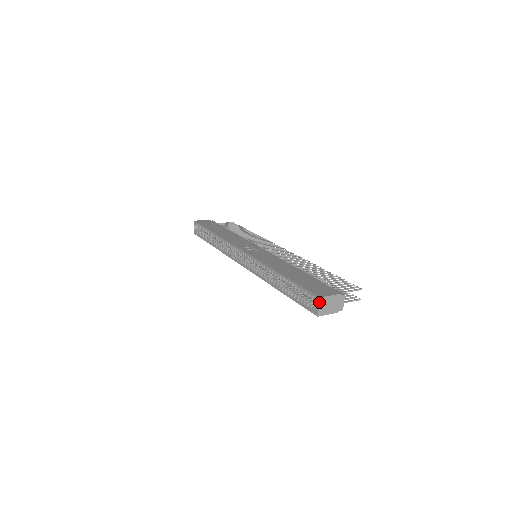
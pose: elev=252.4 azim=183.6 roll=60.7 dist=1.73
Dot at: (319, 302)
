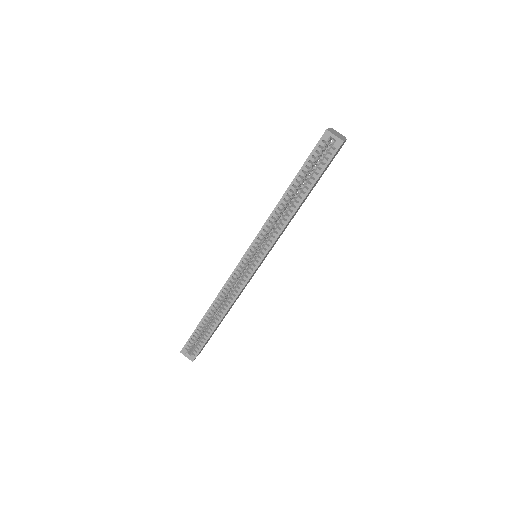
Dot at: (330, 133)
